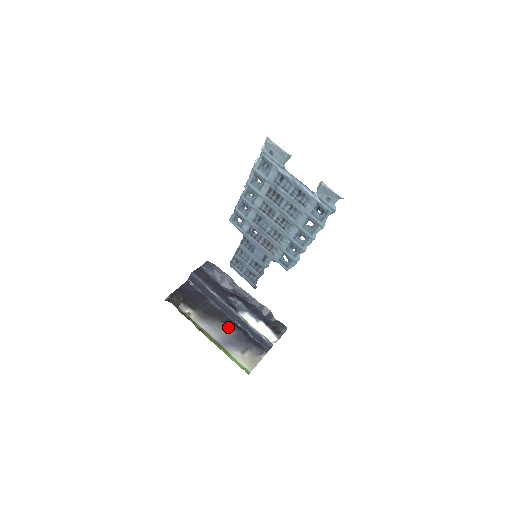
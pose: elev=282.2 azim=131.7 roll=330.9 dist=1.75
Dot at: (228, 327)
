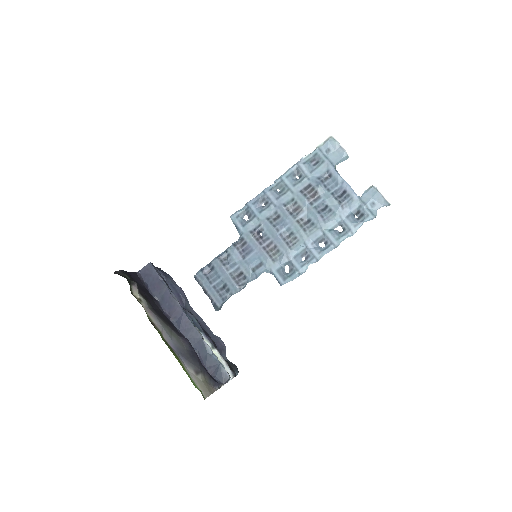
Dot at: (181, 338)
